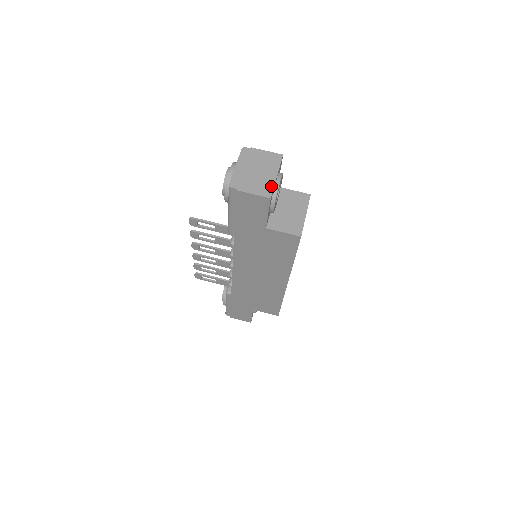
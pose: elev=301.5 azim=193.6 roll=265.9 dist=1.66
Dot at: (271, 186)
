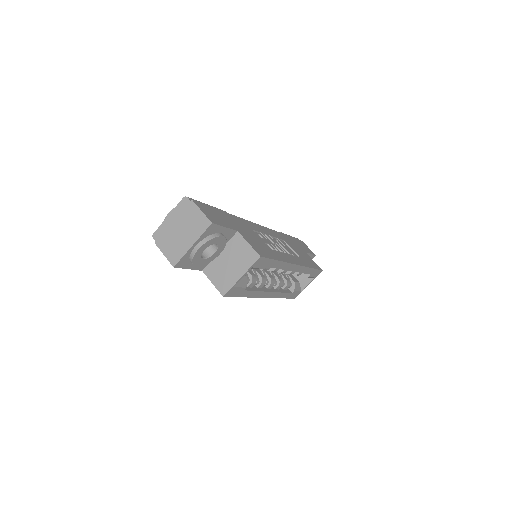
Dot at: (181, 254)
